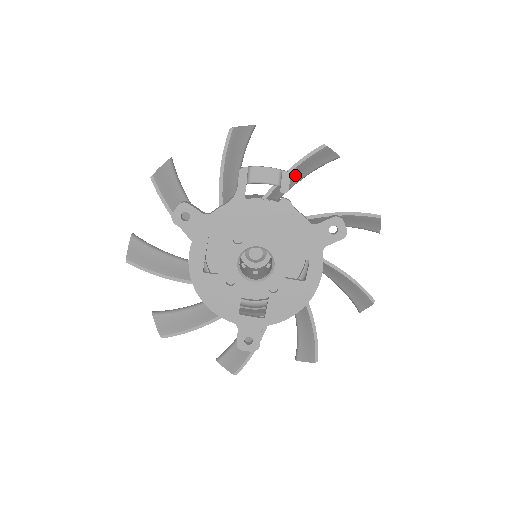
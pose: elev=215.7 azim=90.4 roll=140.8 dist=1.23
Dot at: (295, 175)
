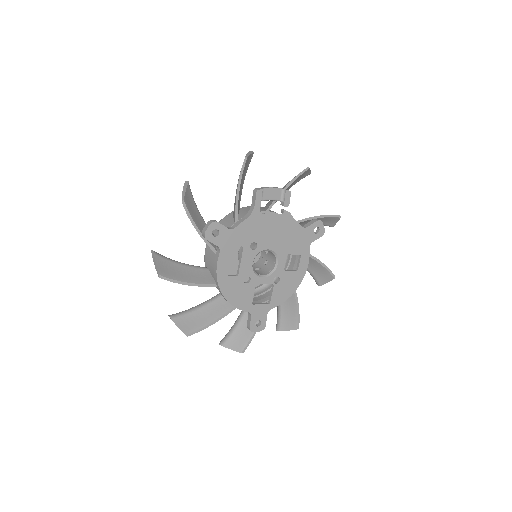
Dot at: occluded
